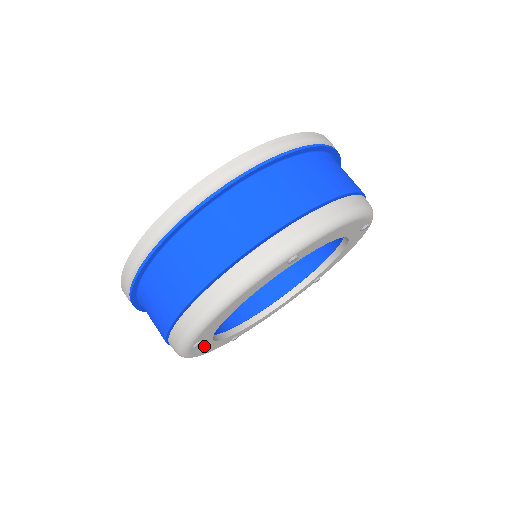
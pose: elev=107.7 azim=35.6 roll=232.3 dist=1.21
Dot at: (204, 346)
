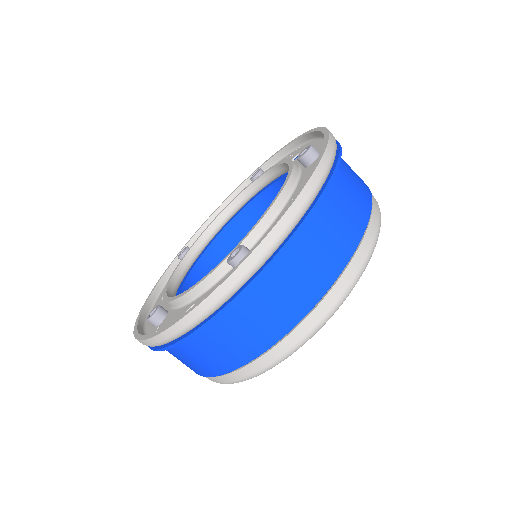
Dot at: occluded
